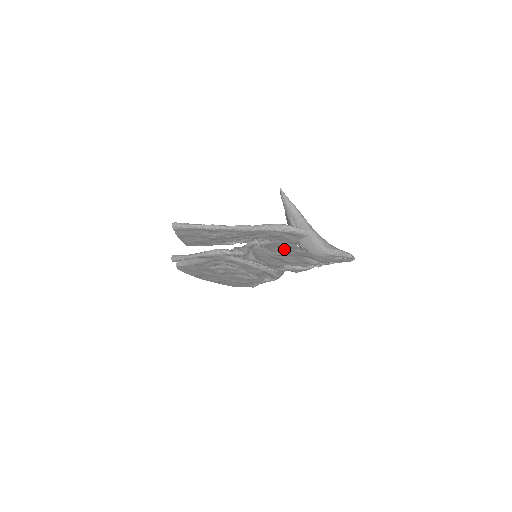
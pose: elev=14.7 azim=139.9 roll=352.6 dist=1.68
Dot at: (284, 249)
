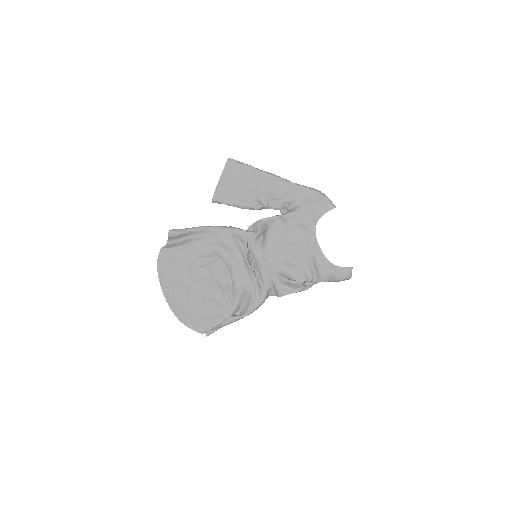
Dot at: (300, 233)
